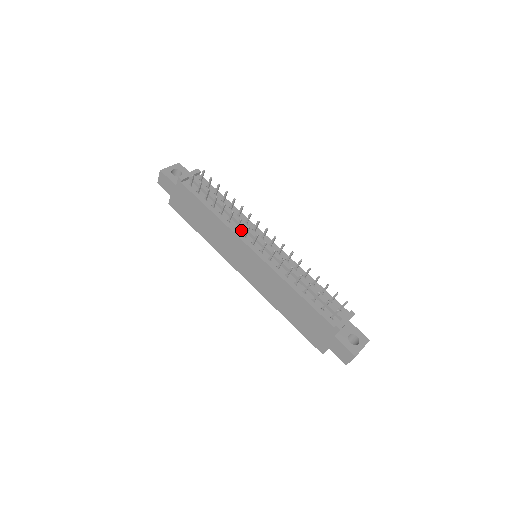
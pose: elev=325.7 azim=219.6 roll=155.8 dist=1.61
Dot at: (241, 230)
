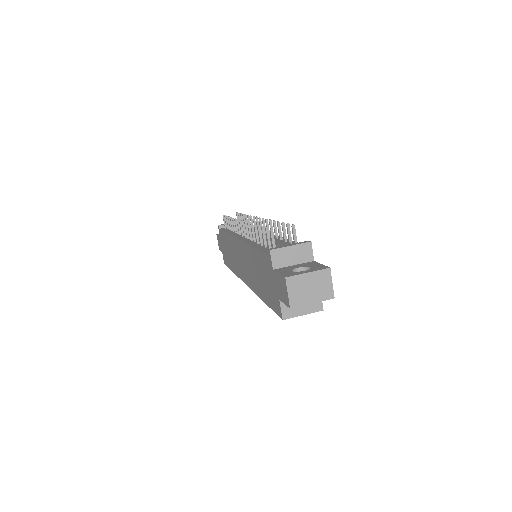
Dot at: occluded
